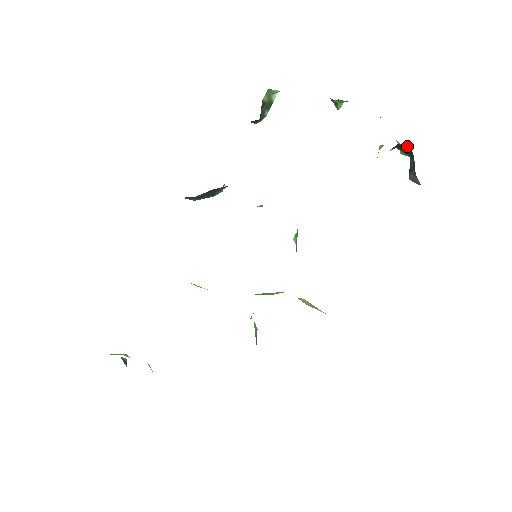
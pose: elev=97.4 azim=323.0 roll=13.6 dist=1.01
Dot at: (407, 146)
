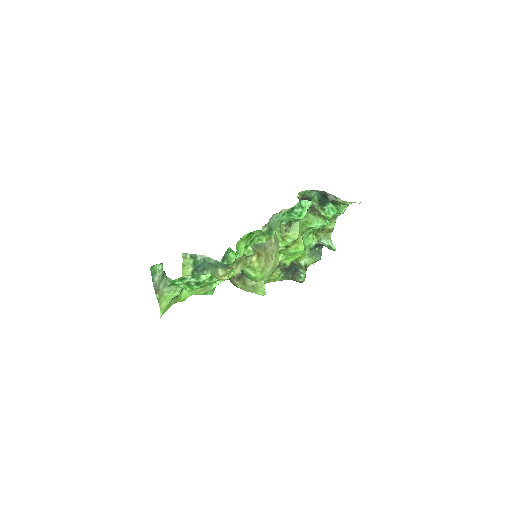
Dot at: (316, 195)
